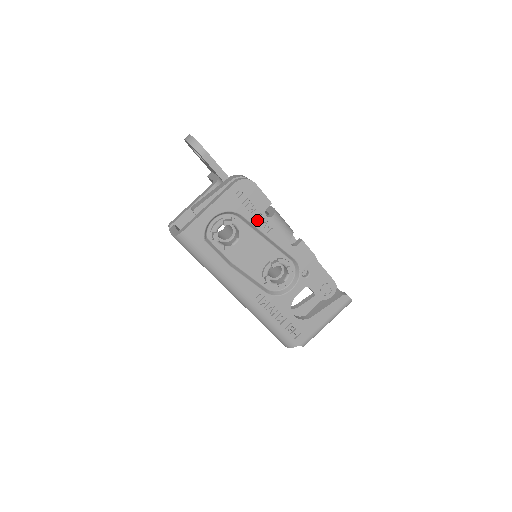
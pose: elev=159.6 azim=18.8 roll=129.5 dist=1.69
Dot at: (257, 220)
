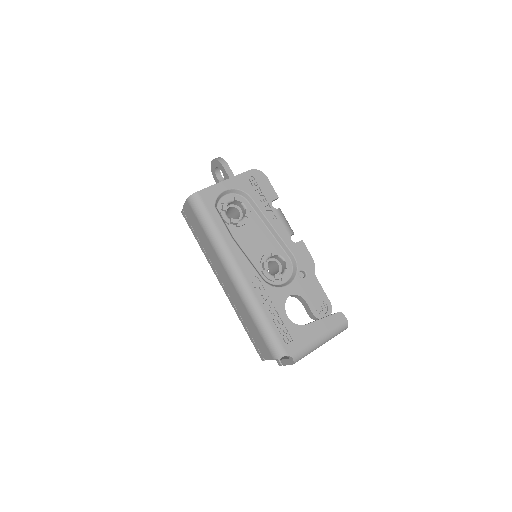
Dot at: (264, 206)
